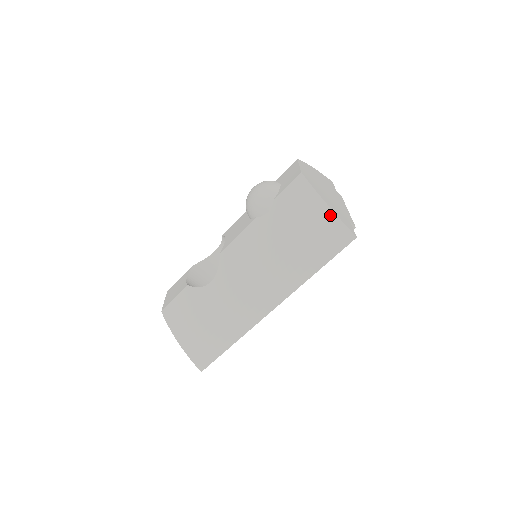
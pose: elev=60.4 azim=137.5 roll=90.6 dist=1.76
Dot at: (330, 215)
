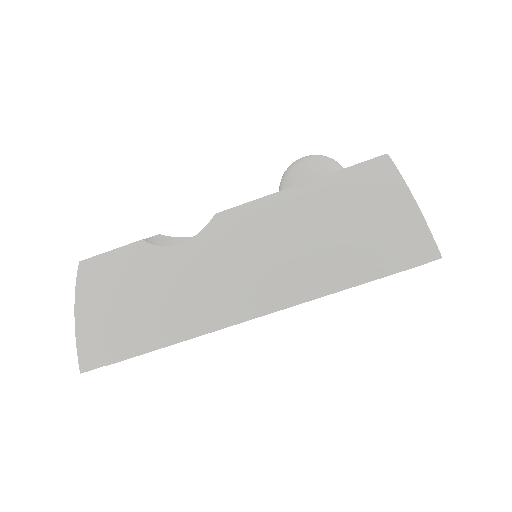
Dot at: (413, 212)
